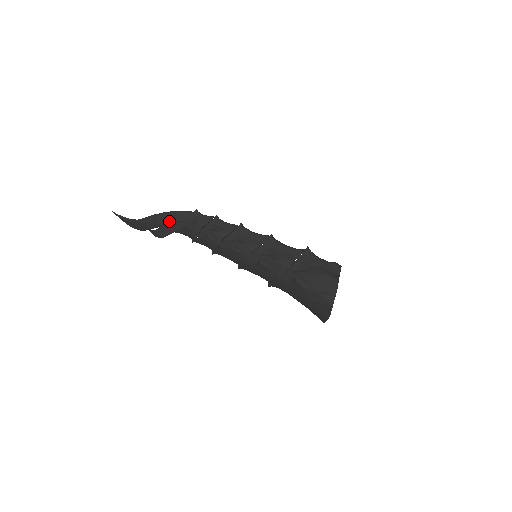
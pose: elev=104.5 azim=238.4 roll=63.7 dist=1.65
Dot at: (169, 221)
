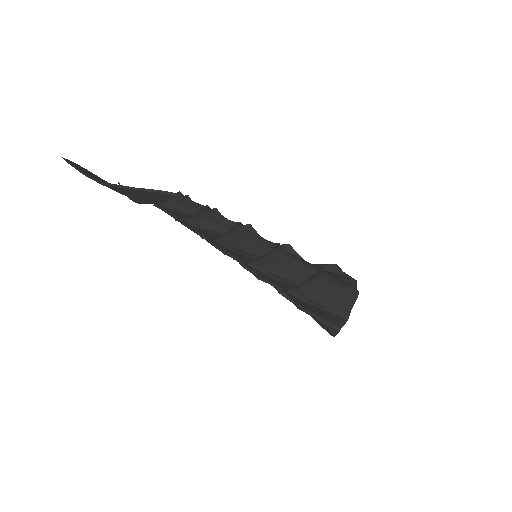
Dot at: (142, 197)
